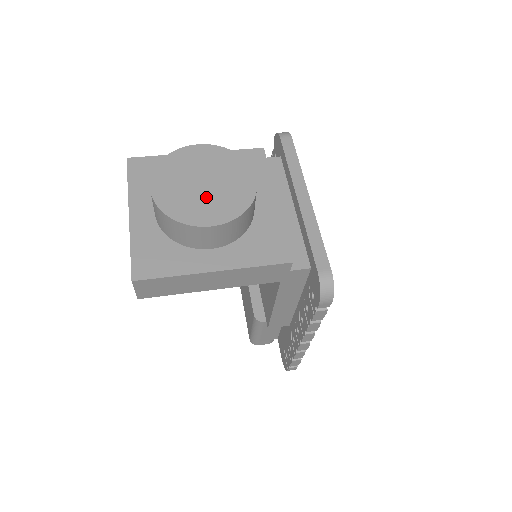
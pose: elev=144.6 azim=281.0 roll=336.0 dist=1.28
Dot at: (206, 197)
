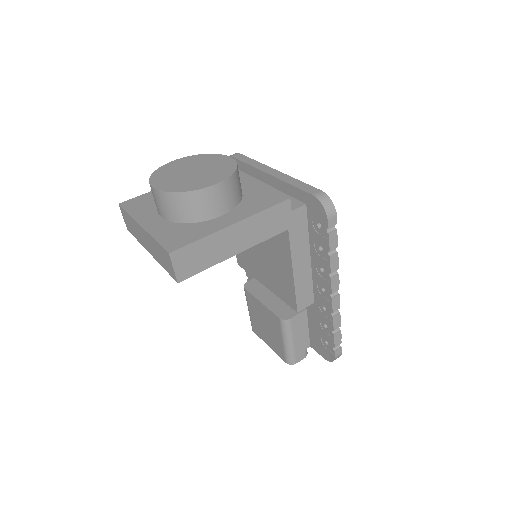
Dot at: (200, 176)
